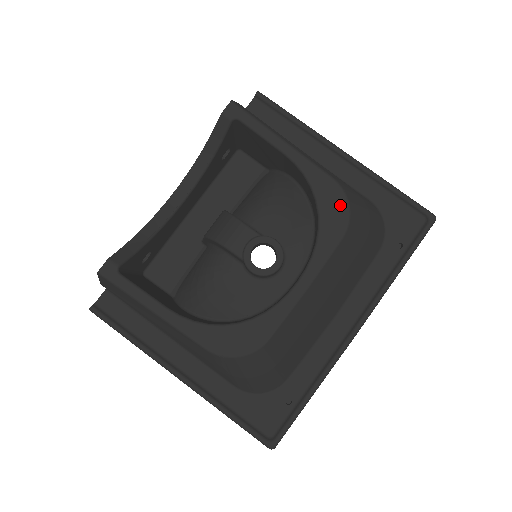
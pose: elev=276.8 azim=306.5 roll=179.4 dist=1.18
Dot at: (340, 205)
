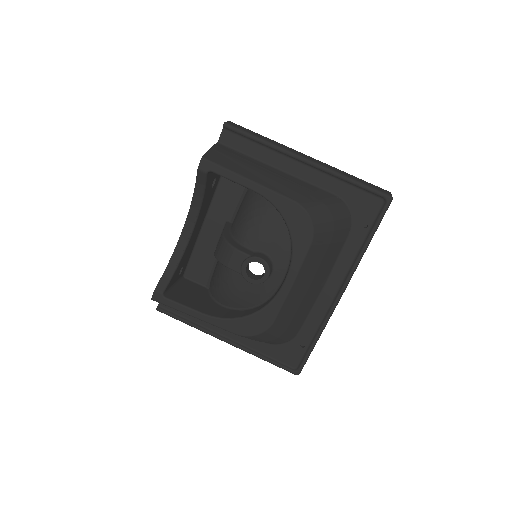
Dot at: (304, 221)
